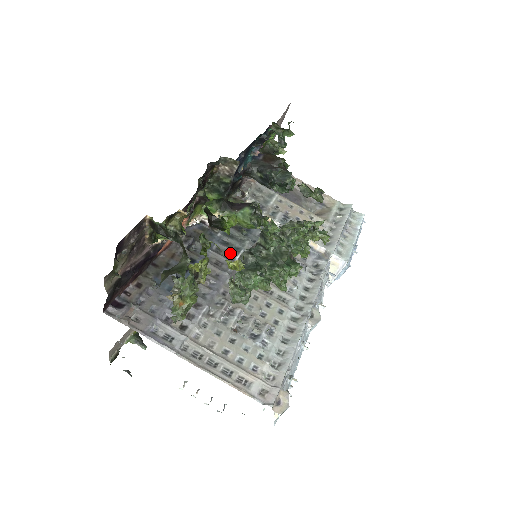
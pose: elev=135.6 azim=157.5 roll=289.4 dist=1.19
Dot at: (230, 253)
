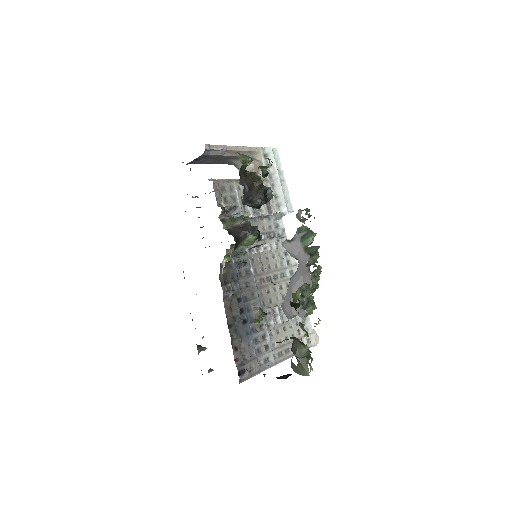
Dot at: (246, 270)
